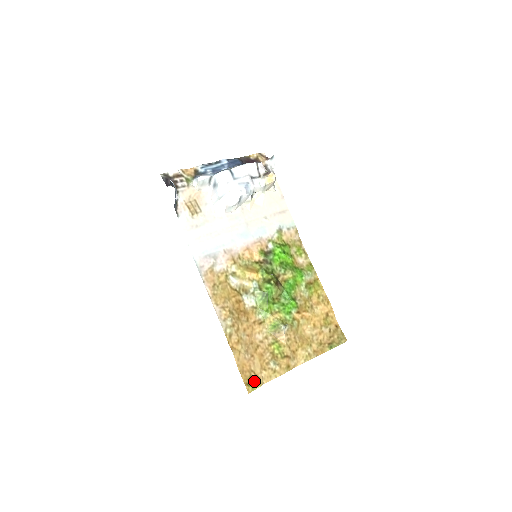
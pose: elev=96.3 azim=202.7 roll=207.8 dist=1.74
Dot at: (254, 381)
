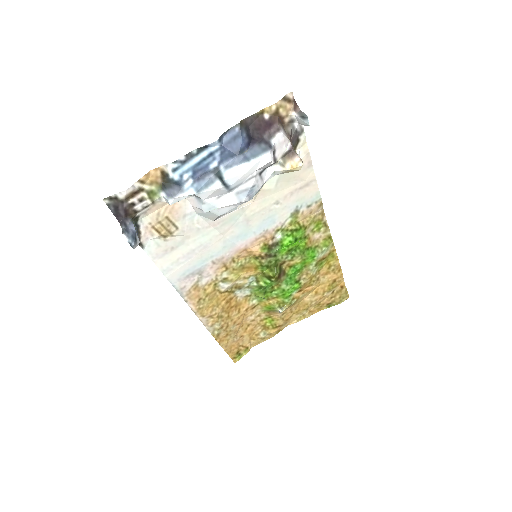
Dot at: (241, 352)
